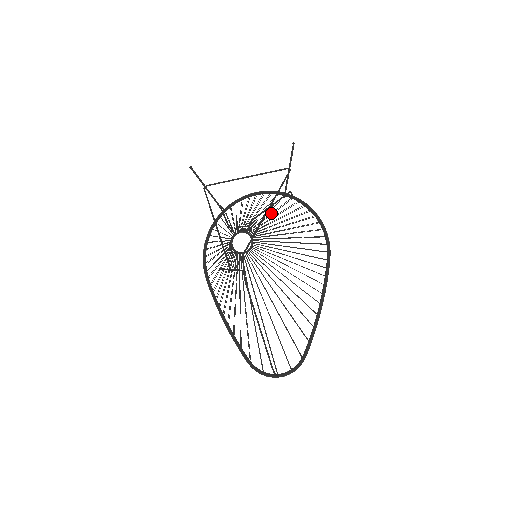
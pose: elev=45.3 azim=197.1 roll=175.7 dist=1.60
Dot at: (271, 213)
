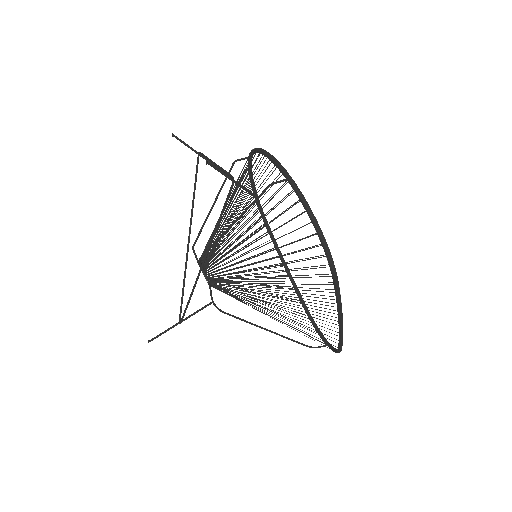
Dot at: (240, 228)
